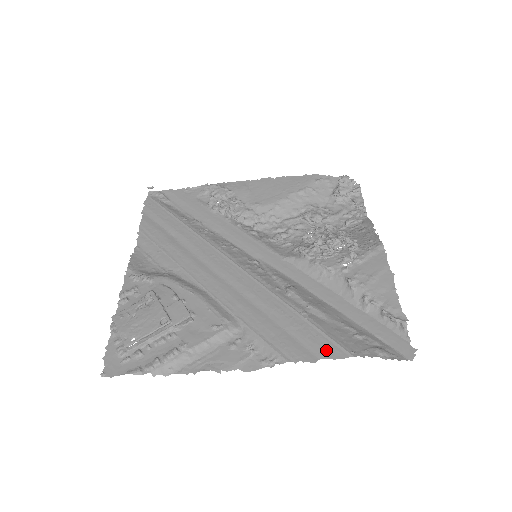
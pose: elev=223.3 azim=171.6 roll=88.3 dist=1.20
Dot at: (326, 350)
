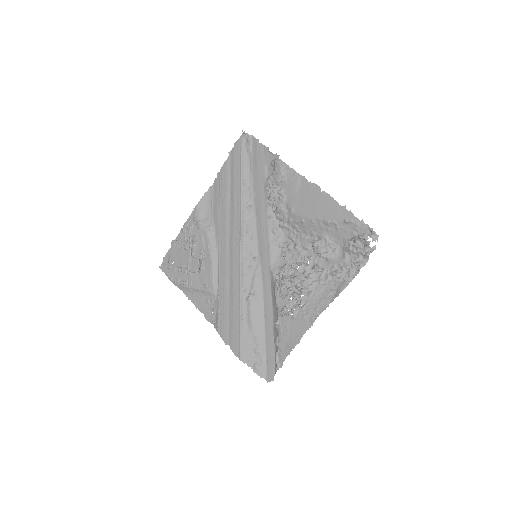
Dot at: (234, 345)
